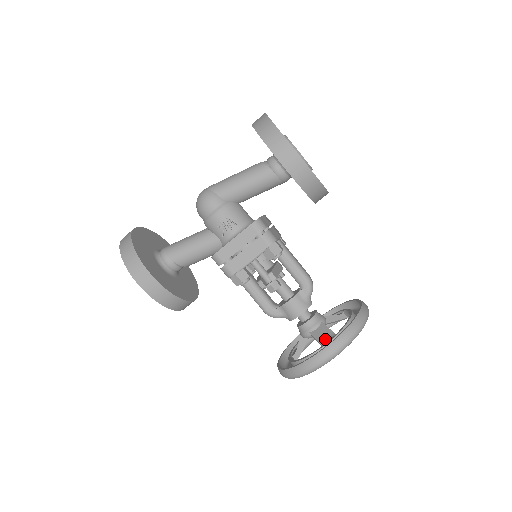
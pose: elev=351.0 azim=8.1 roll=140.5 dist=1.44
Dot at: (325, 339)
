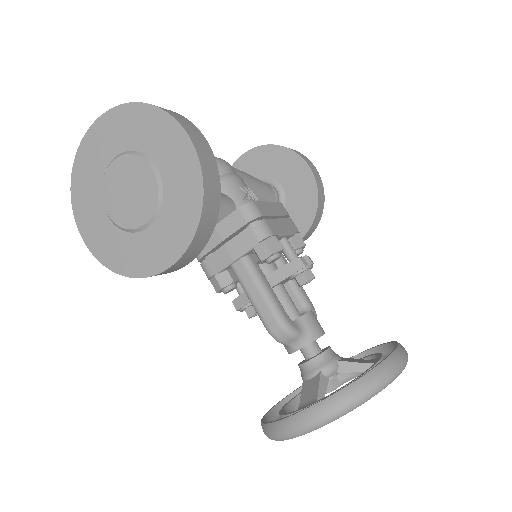
Dot at: (367, 361)
